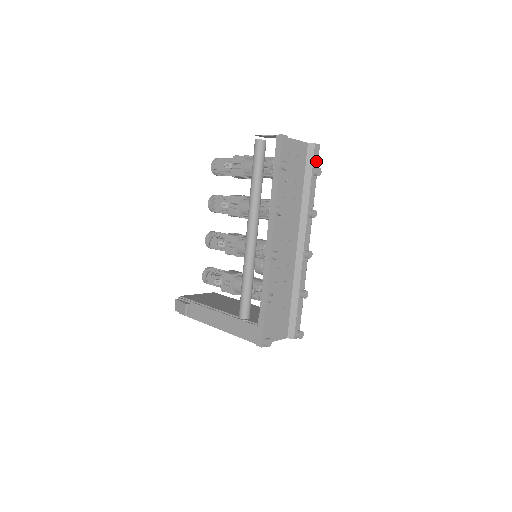
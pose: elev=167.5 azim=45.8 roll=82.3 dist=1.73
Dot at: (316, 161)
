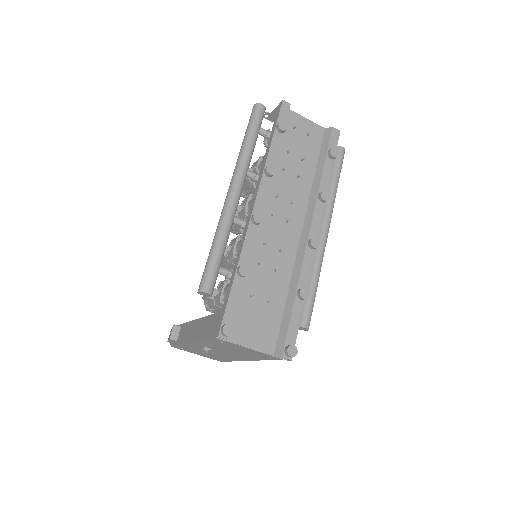
Dot at: (334, 145)
